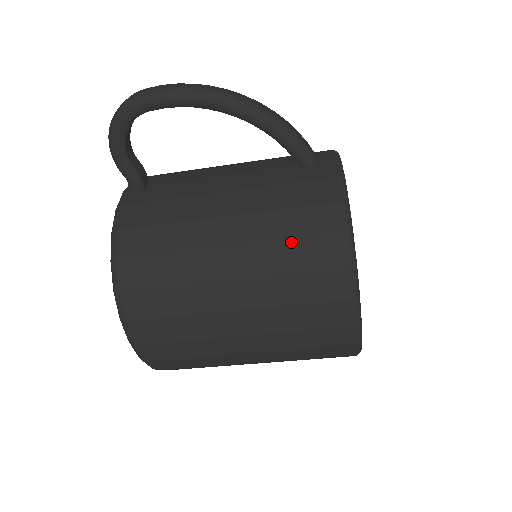
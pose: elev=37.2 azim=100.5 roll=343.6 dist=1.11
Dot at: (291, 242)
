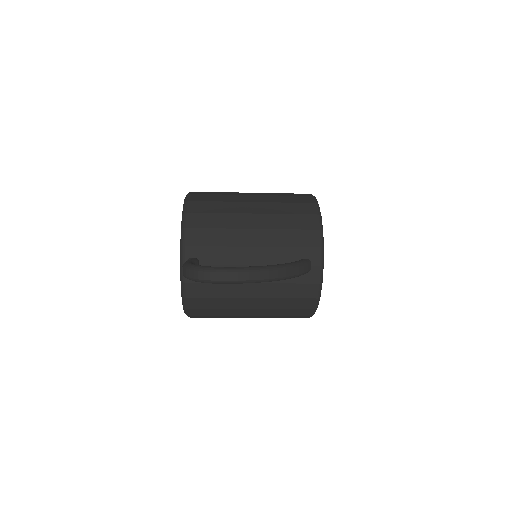
Dot at: (286, 310)
